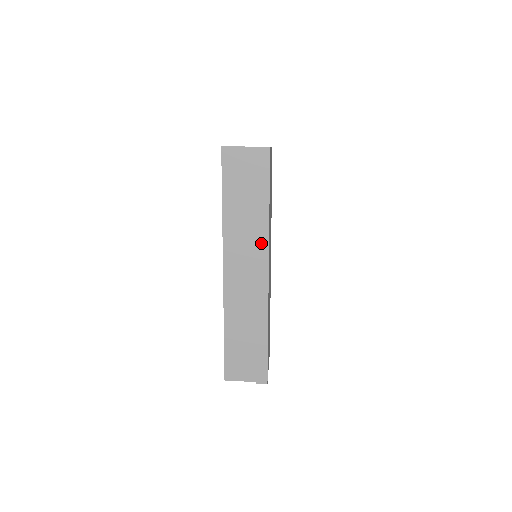
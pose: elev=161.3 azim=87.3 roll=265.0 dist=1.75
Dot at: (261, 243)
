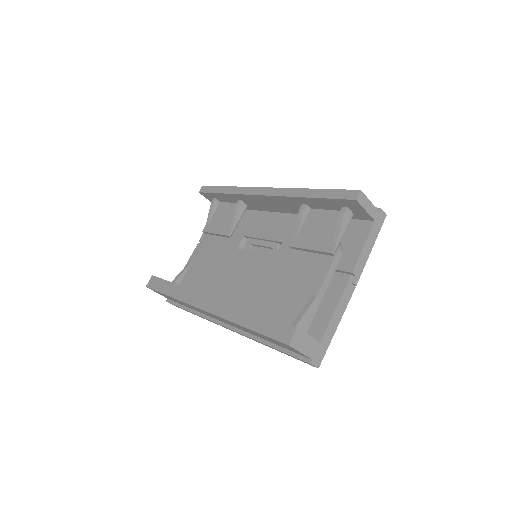
Dot at: occluded
